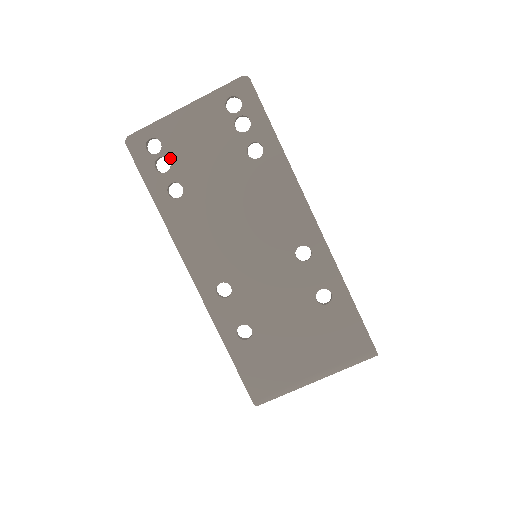
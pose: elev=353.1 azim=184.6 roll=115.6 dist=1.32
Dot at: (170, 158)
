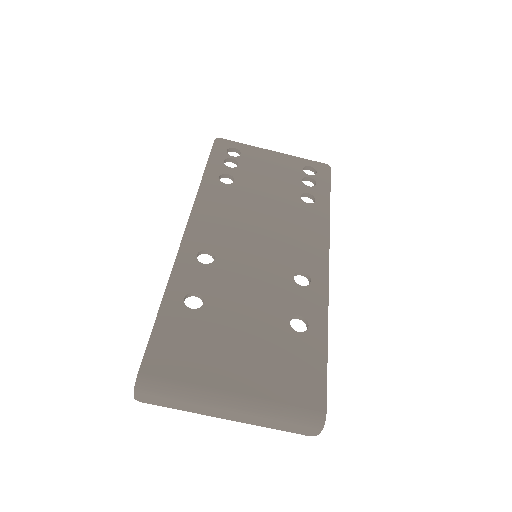
Dot at: (240, 163)
